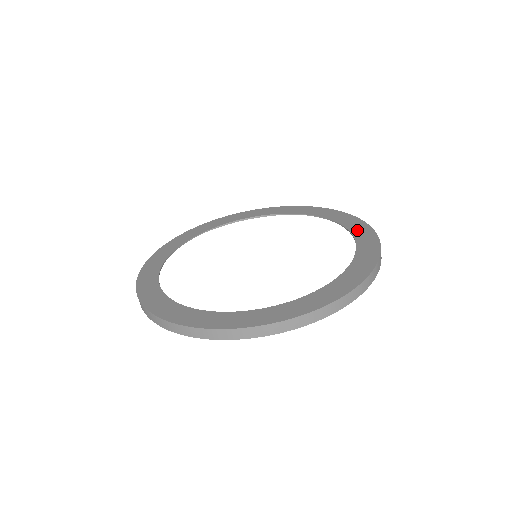
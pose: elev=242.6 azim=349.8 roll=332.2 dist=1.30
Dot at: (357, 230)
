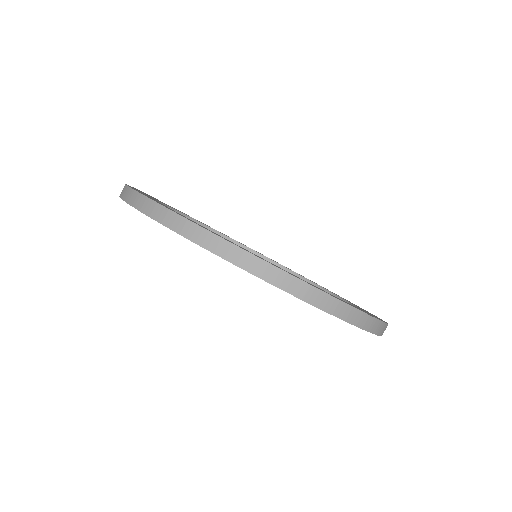
Dot at: occluded
